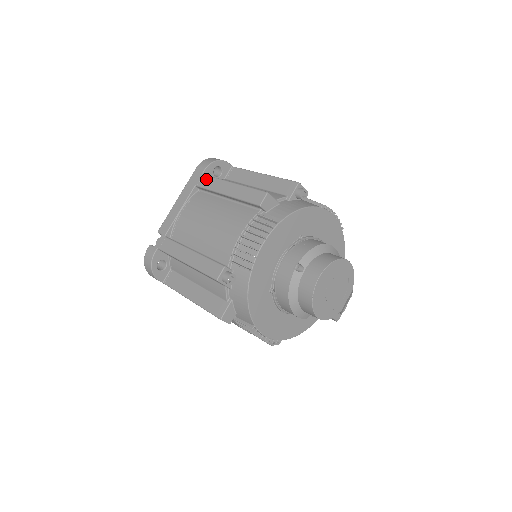
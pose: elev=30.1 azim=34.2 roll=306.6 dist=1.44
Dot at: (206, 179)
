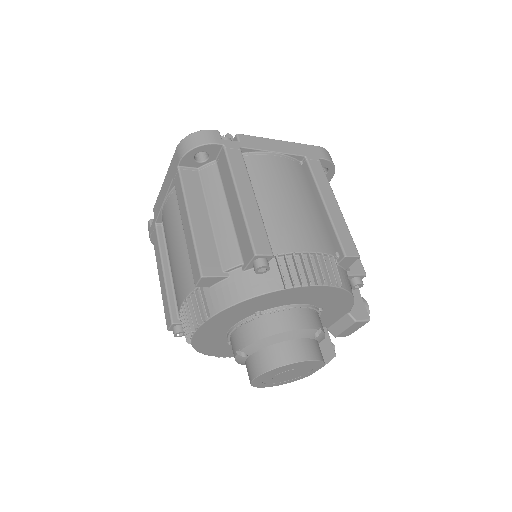
Dot at: (178, 181)
